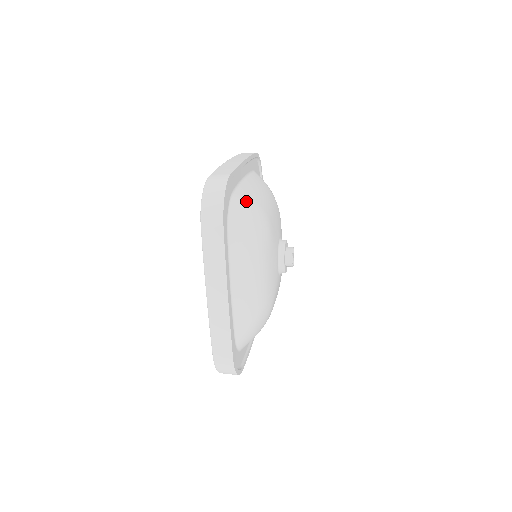
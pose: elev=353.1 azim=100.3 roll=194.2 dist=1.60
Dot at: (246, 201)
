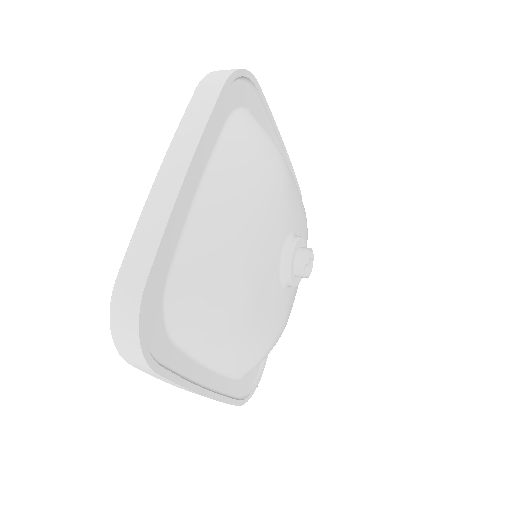
Dot at: occluded
